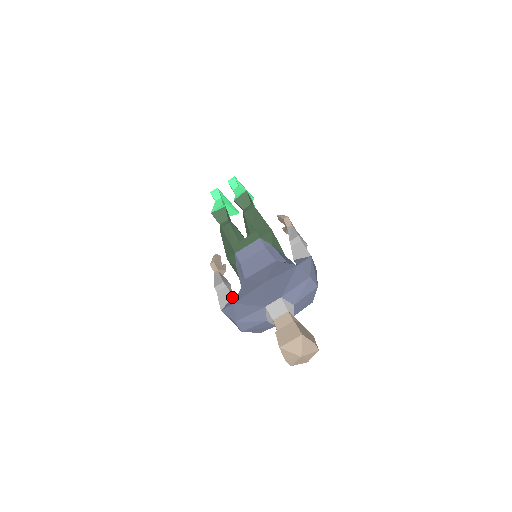
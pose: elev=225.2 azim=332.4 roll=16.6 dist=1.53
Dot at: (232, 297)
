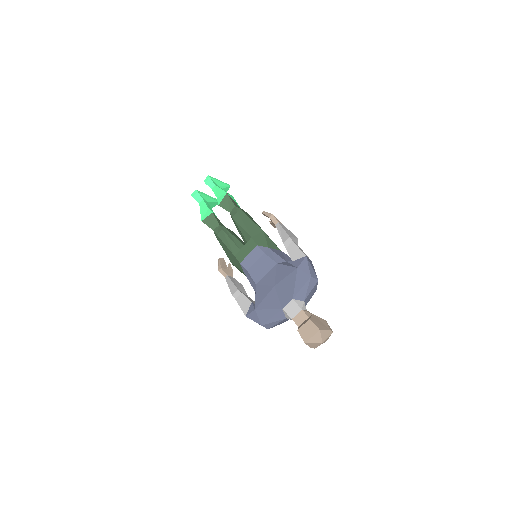
Dot at: (251, 303)
